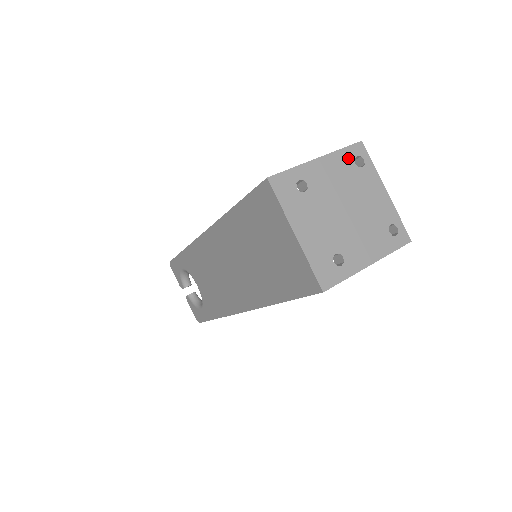
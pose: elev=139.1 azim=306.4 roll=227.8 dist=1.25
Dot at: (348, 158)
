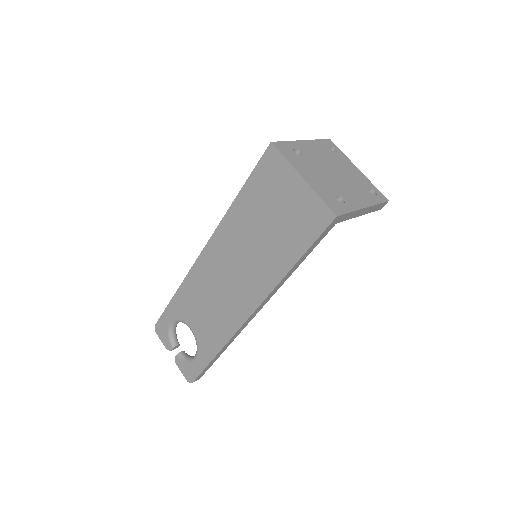
Dot at: (324, 145)
